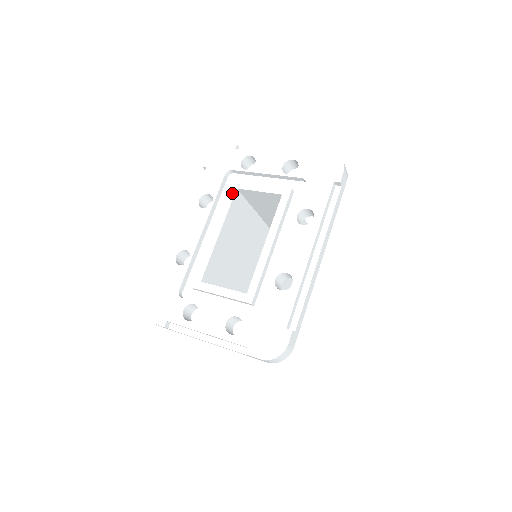
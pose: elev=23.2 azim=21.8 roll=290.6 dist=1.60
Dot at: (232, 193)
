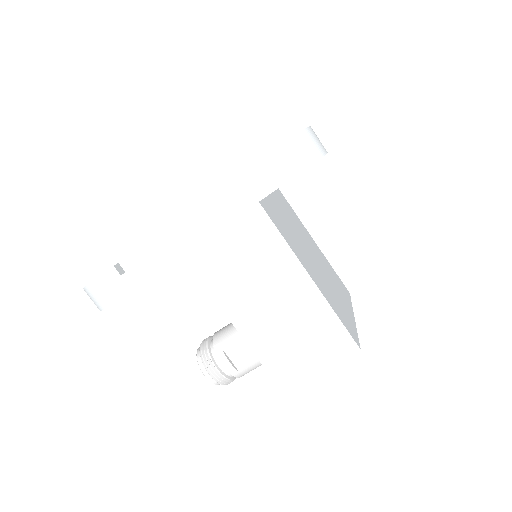
Dot at: occluded
